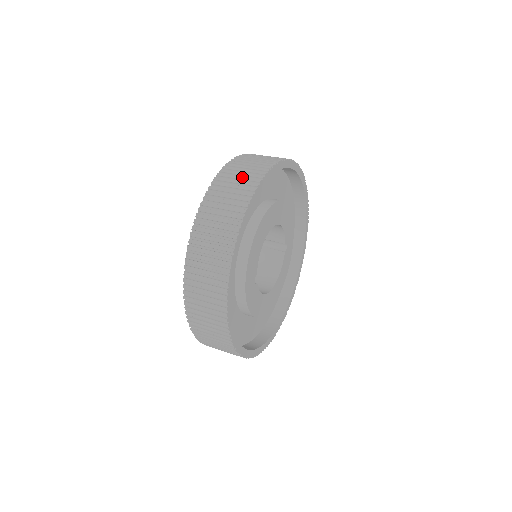
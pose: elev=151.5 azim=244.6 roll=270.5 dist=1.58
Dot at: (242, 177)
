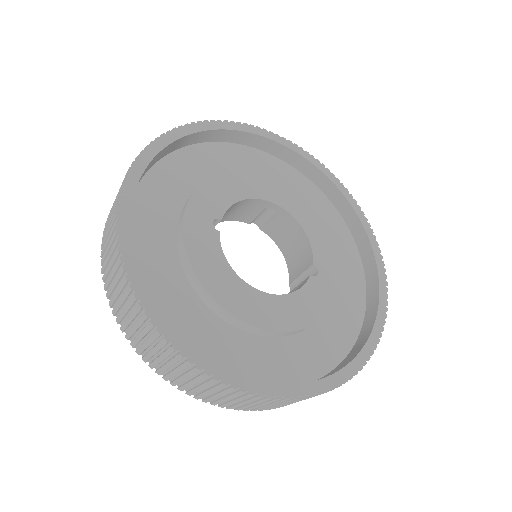
Dot at: occluded
